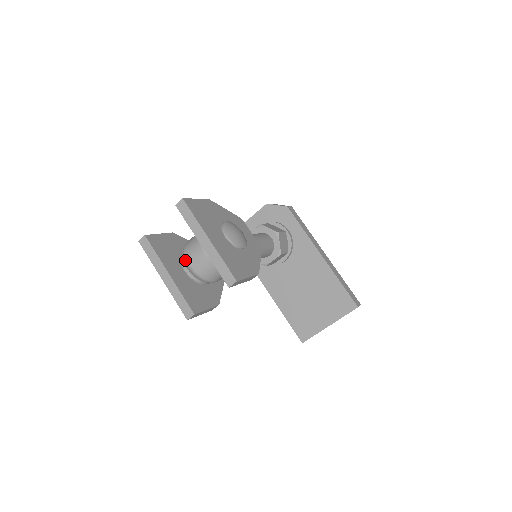
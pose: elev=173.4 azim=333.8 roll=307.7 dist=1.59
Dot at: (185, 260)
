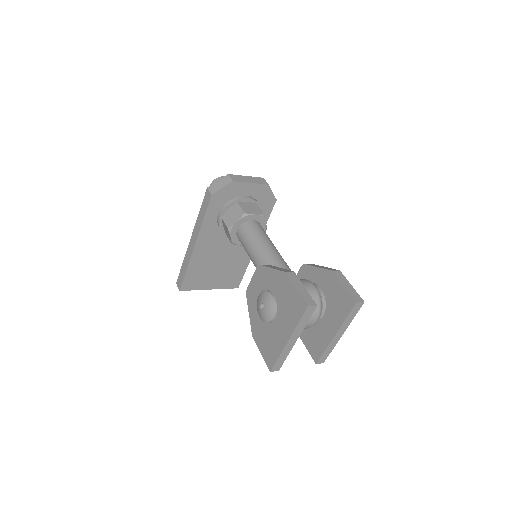
Dot at: occluded
